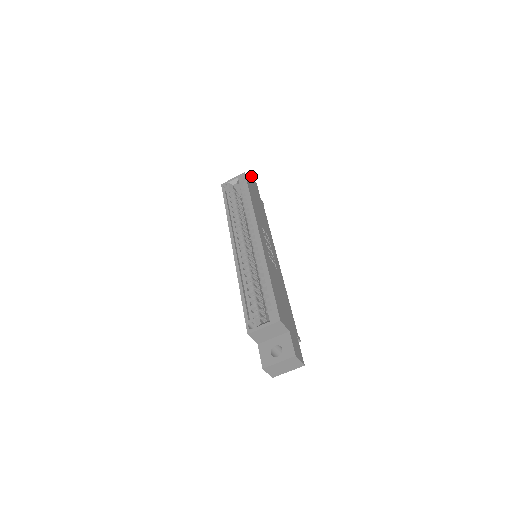
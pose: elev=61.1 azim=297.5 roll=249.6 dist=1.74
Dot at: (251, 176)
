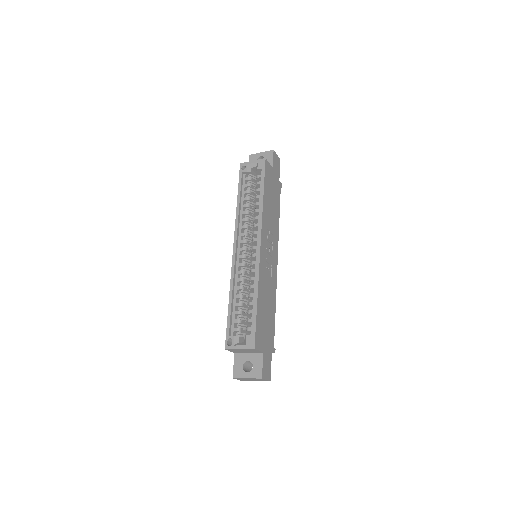
Dot at: (275, 154)
